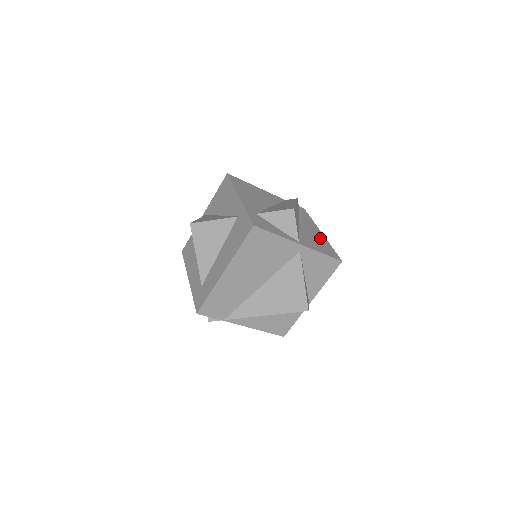
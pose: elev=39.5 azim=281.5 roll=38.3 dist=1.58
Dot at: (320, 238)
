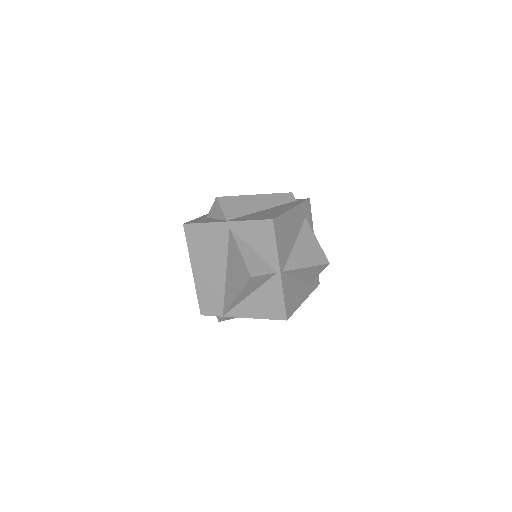
Dot at: (277, 212)
